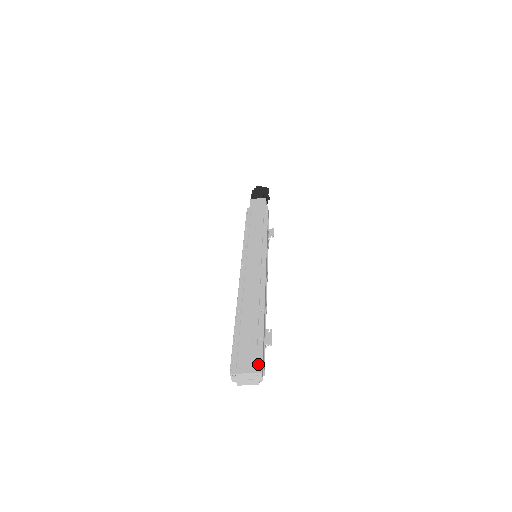
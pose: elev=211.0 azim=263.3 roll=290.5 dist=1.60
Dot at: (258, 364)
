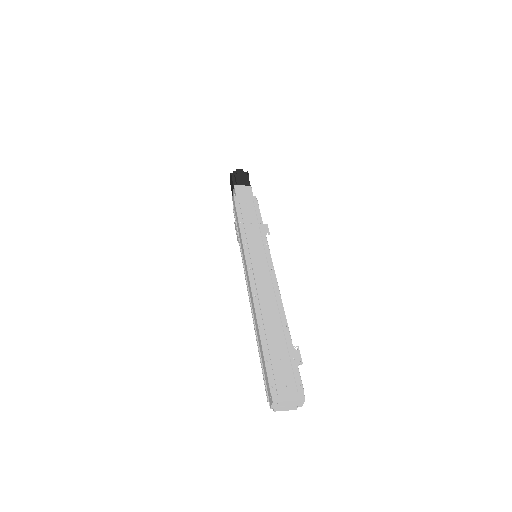
Dot at: (299, 390)
